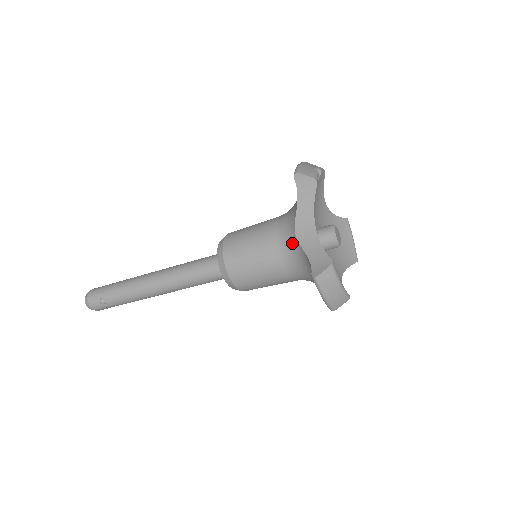
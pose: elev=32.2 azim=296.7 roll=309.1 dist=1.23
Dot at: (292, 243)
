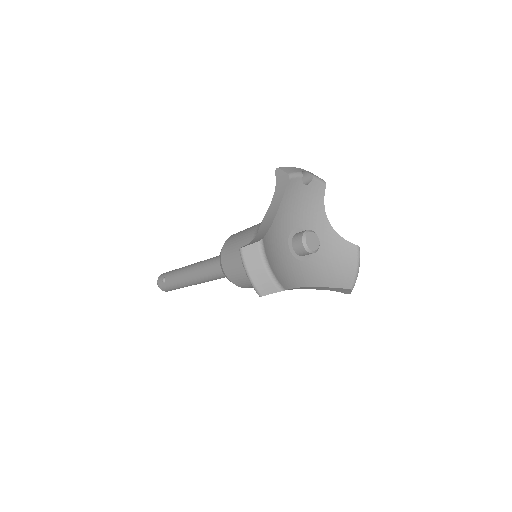
Dot at: occluded
